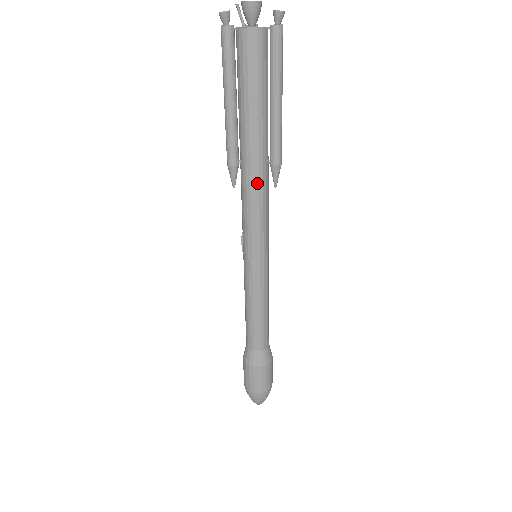
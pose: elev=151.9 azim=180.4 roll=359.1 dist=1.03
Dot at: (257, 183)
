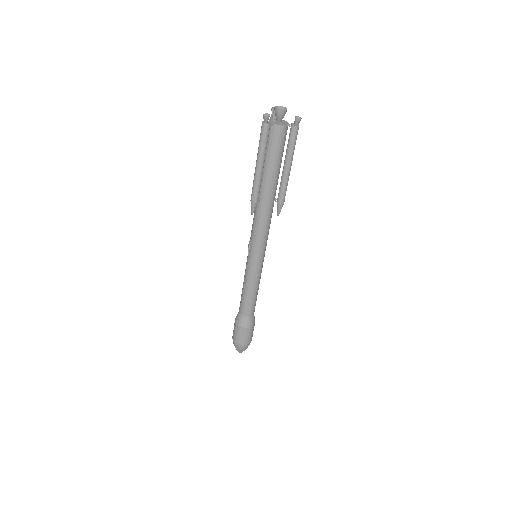
Dot at: (267, 213)
